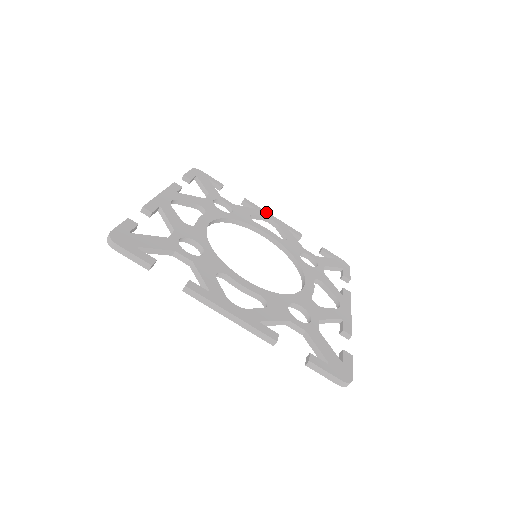
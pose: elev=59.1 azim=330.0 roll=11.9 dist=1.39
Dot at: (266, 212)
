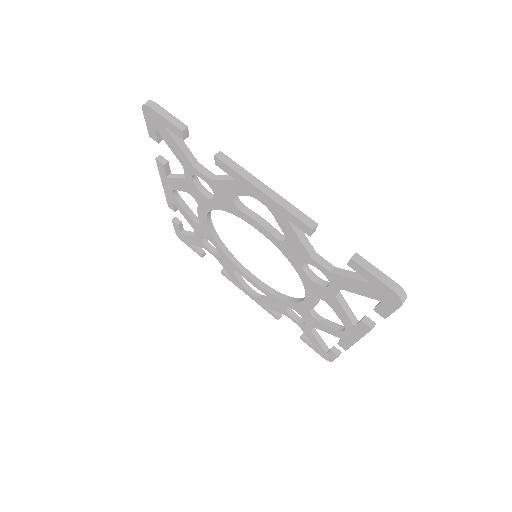
Dot at: occluded
